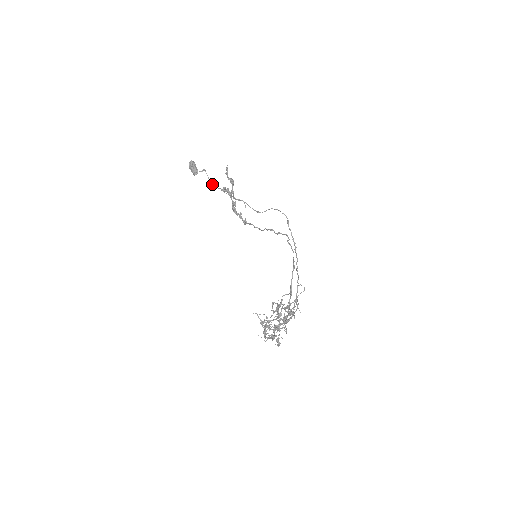
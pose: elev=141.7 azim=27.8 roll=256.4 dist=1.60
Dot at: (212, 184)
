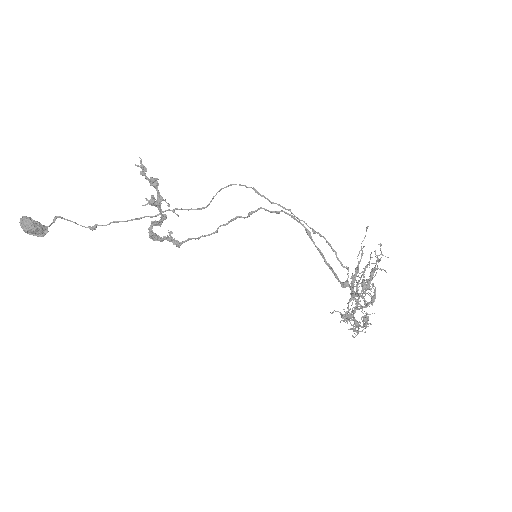
Dot at: (89, 227)
